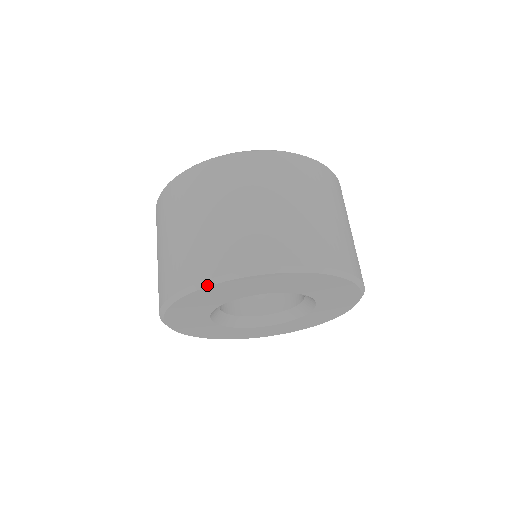
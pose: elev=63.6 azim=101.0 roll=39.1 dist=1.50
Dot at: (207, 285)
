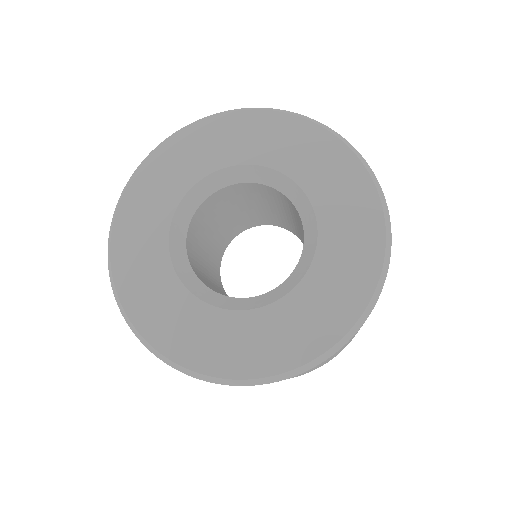
Dot at: (268, 110)
